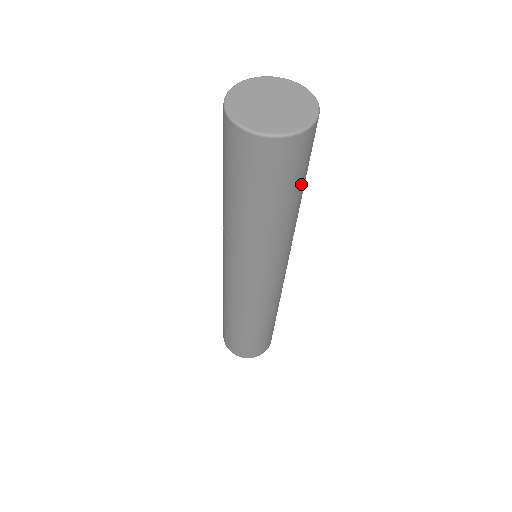
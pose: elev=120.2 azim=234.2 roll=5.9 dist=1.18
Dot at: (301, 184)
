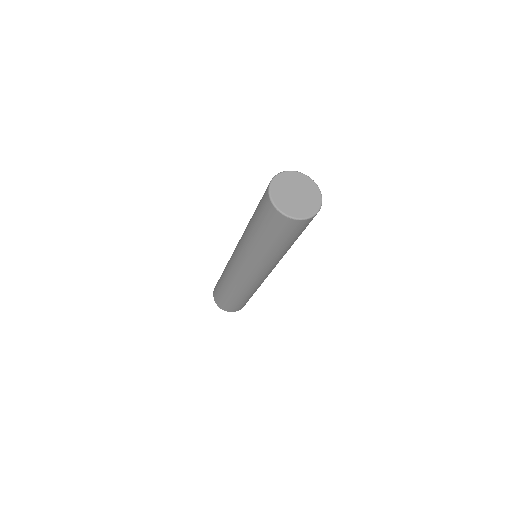
Dot at: (283, 241)
